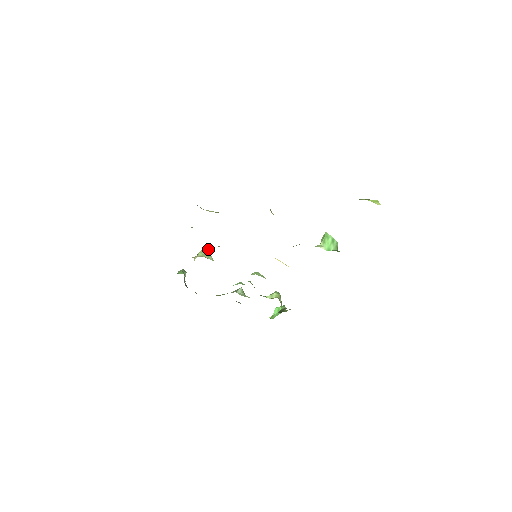
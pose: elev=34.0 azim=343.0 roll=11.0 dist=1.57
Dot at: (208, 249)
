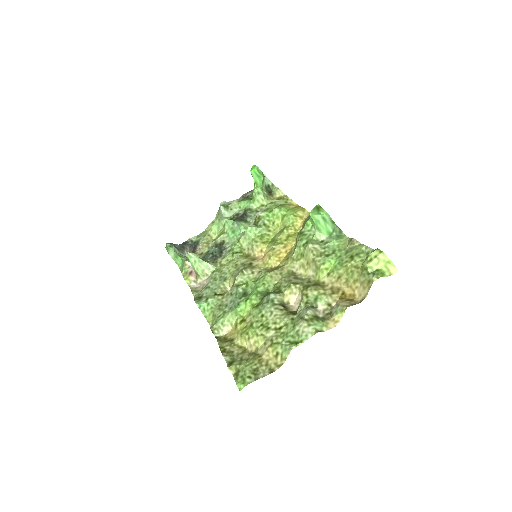
Dot at: (195, 258)
